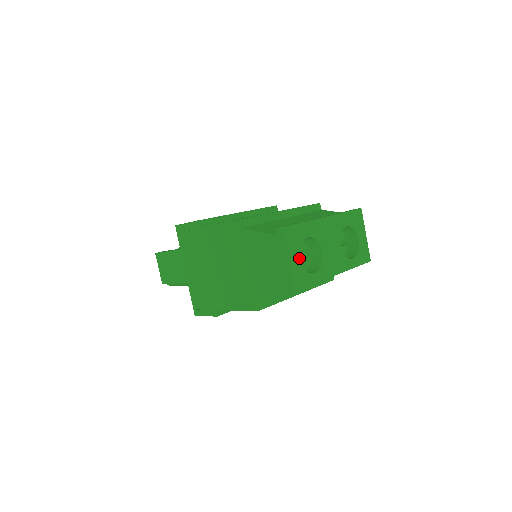
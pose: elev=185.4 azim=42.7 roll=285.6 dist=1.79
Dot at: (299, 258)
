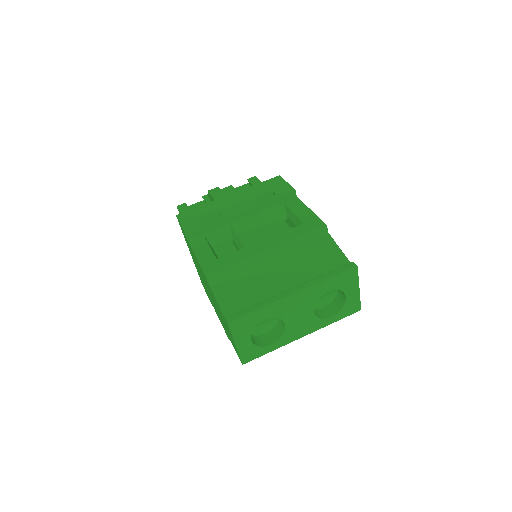
Dot at: occluded
